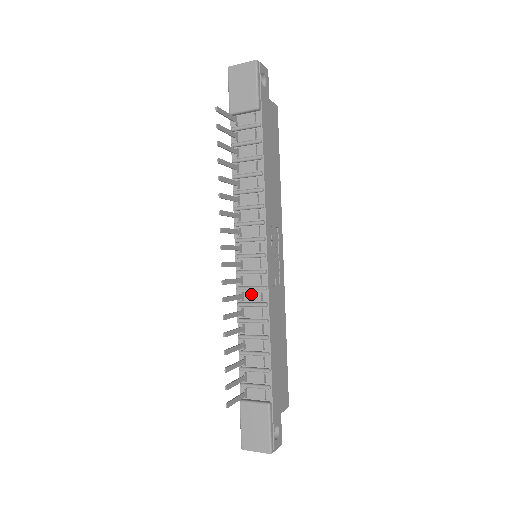
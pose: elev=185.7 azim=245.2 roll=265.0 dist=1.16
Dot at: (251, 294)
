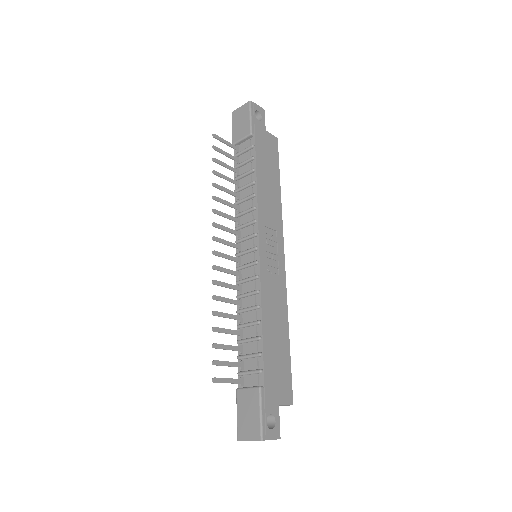
Dot at: (247, 285)
